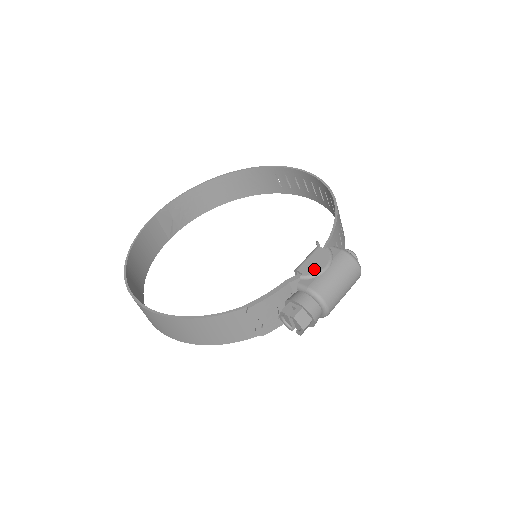
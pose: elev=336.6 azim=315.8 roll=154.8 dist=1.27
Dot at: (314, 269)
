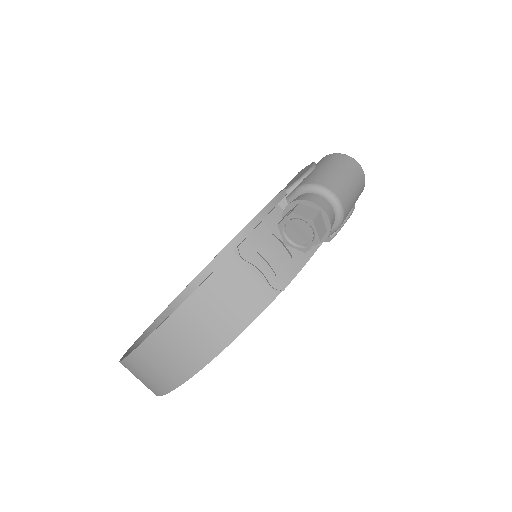
Dot at: (298, 178)
